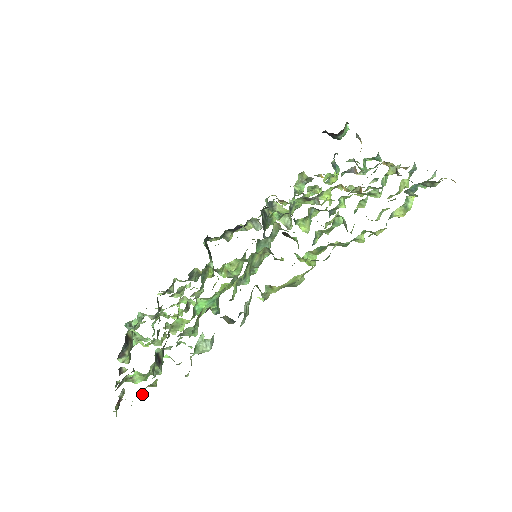
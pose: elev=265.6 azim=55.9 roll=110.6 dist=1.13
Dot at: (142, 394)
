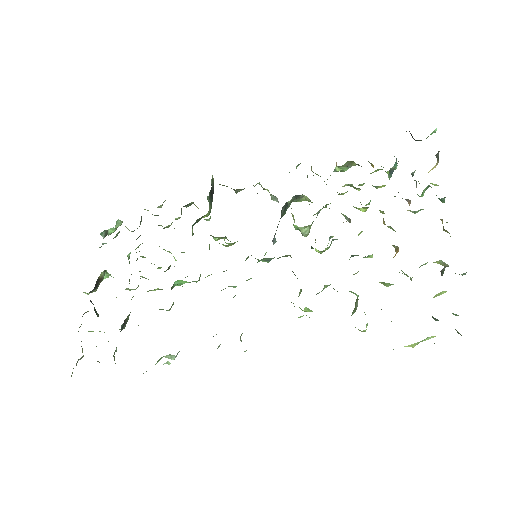
Dot at: occluded
